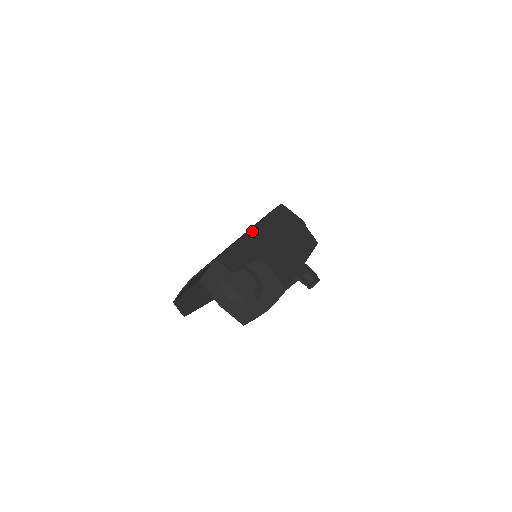
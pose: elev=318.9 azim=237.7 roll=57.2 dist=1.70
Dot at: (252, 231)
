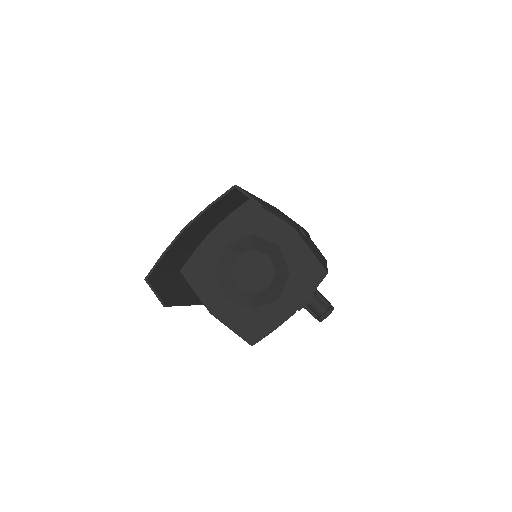
Dot at: (262, 200)
